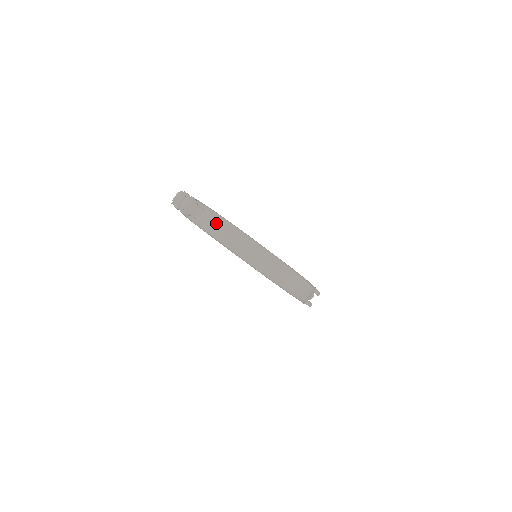
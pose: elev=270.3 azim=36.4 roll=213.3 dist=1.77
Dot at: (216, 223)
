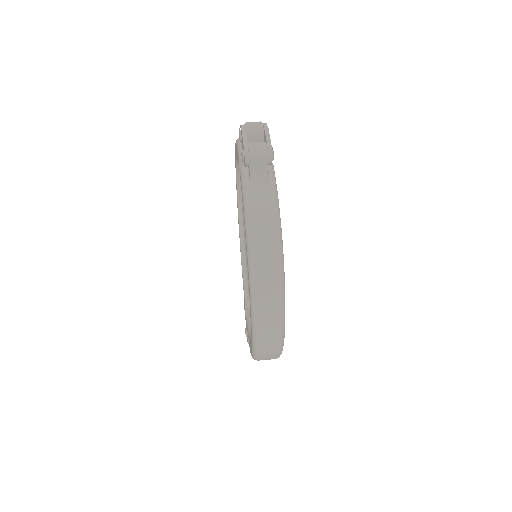
Dot at: (267, 213)
